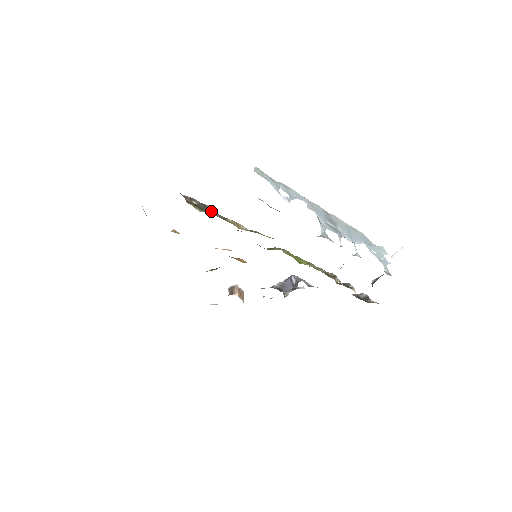
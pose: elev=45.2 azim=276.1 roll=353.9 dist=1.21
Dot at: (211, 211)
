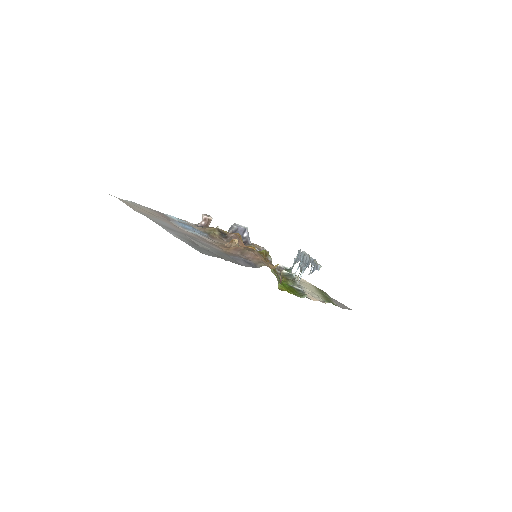
Dot at: (279, 278)
